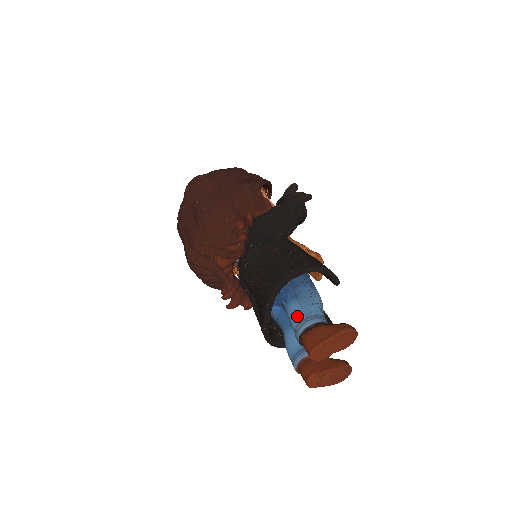
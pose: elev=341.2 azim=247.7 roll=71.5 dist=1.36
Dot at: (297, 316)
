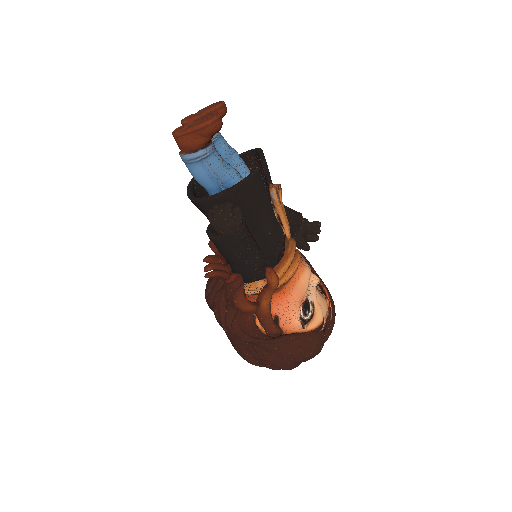
Dot at: occluded
